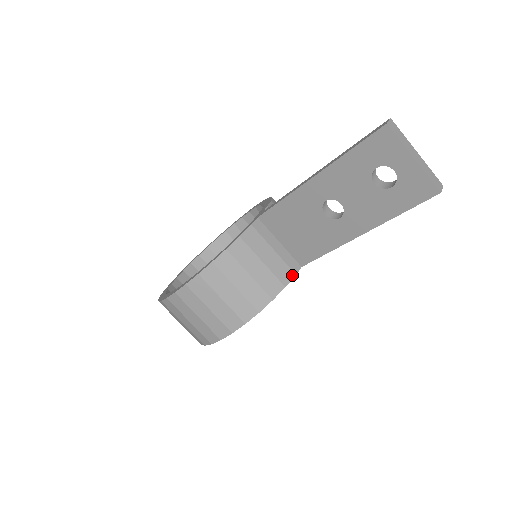
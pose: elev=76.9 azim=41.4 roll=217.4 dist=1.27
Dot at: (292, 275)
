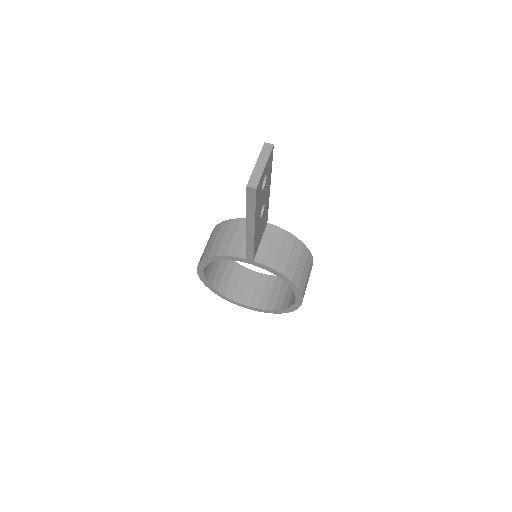
Dot at: (236, 255)
